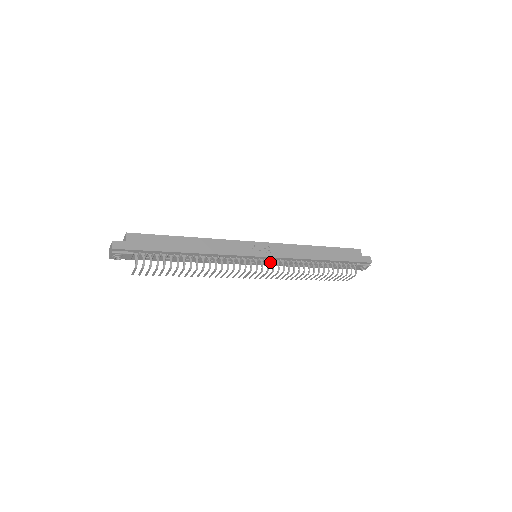
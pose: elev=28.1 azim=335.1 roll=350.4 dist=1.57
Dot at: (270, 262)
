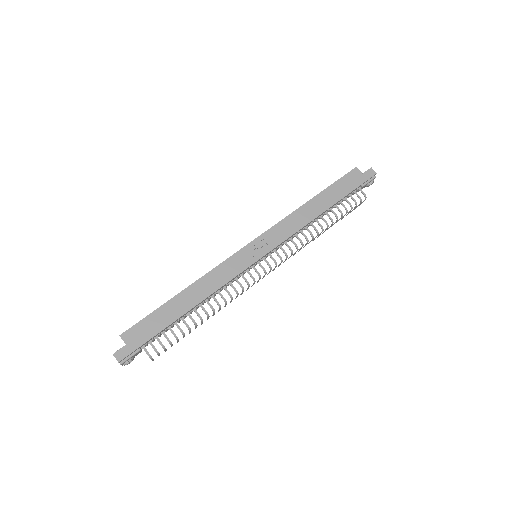
Dot at: occluded
